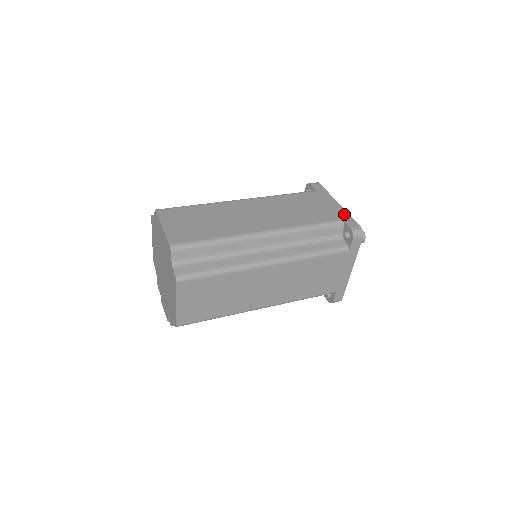
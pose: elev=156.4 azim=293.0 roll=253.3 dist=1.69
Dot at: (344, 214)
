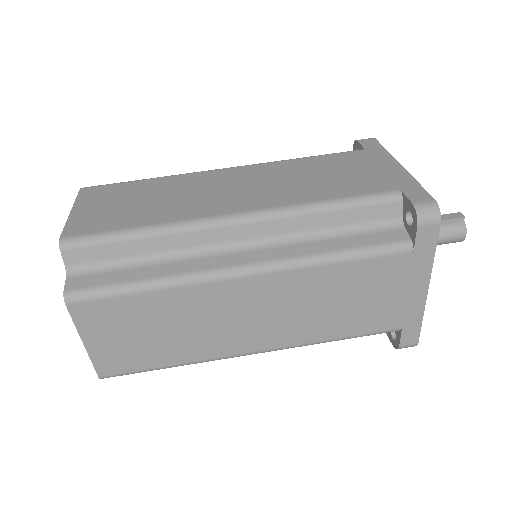
Dot at: (415, 317)
